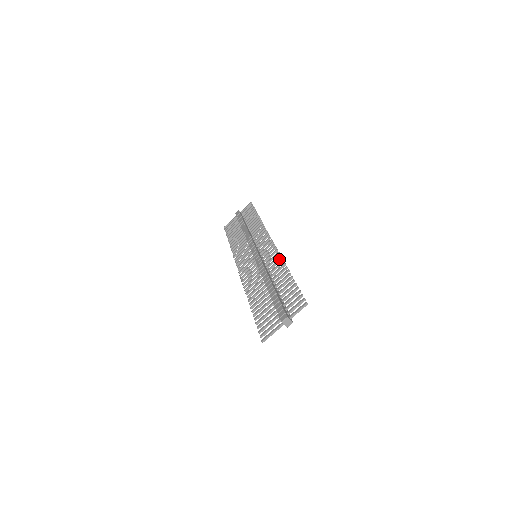
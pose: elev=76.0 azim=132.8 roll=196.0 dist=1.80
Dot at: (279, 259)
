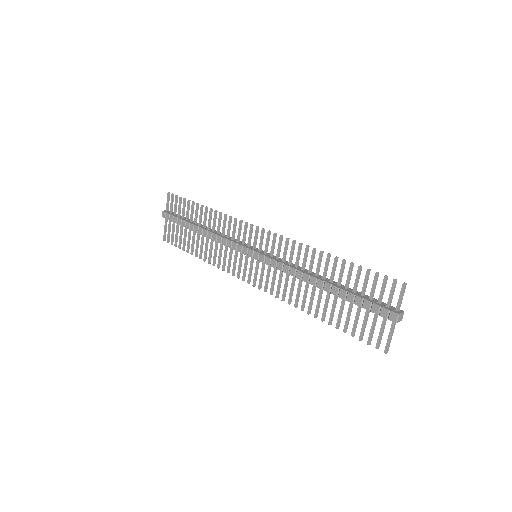
Dot at: (299, 247)
